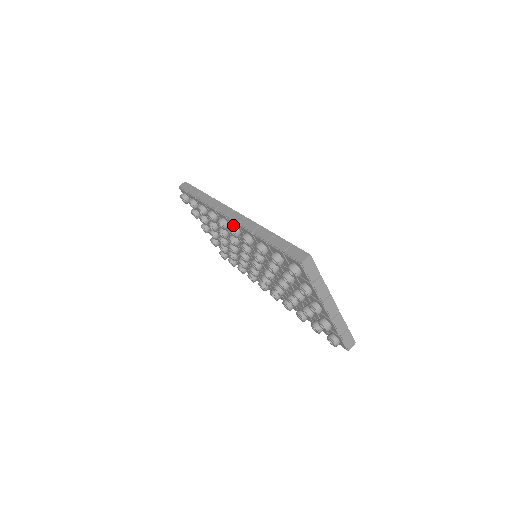
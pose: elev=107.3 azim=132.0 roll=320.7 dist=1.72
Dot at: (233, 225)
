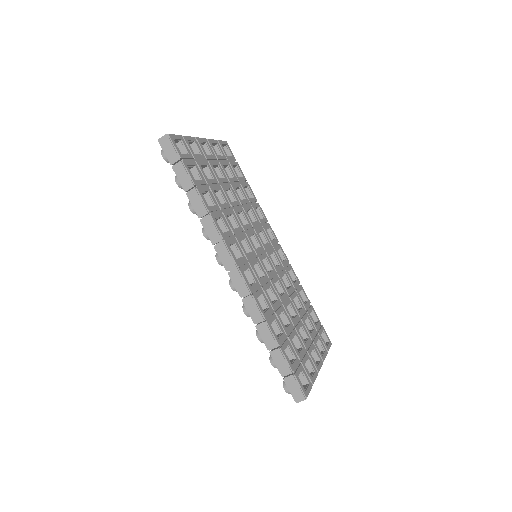
Dot at: occluded
